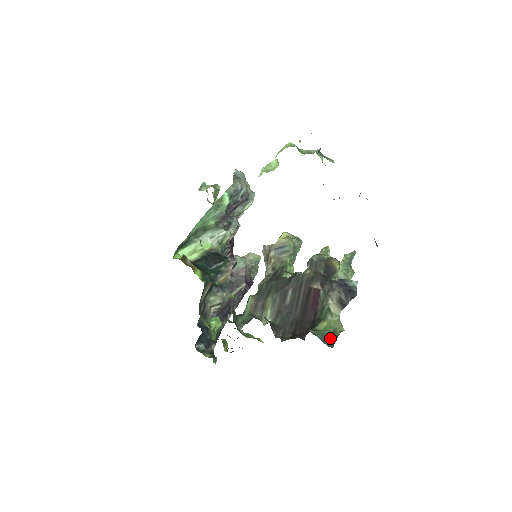
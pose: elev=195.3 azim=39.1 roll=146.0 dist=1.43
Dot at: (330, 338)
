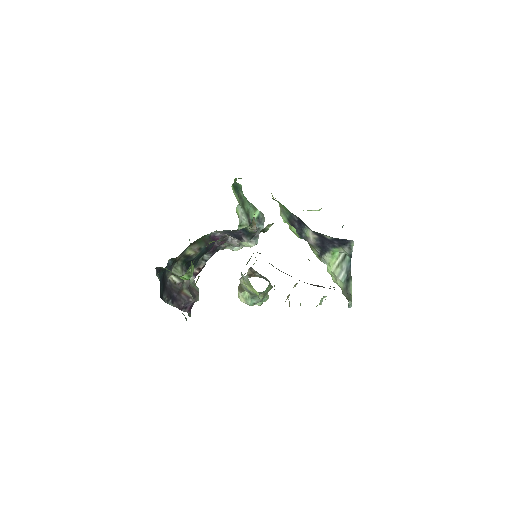
Dot at: occluded
